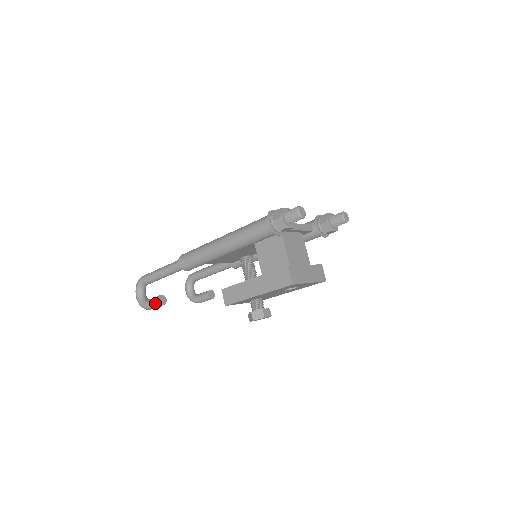
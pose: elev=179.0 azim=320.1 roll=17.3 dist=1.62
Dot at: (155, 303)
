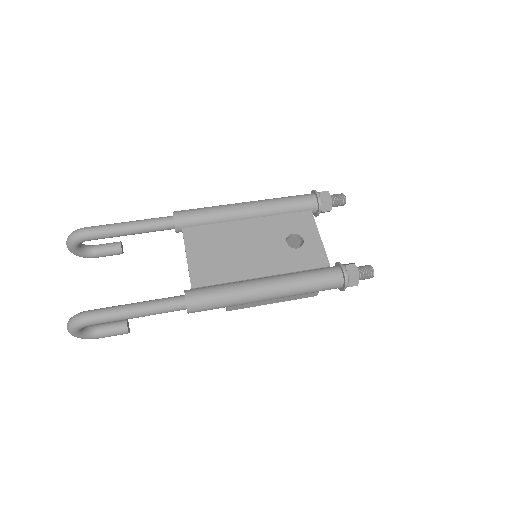
Dot at: occluded
